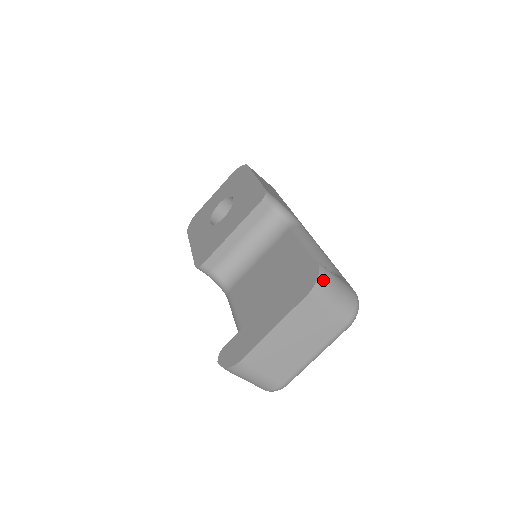
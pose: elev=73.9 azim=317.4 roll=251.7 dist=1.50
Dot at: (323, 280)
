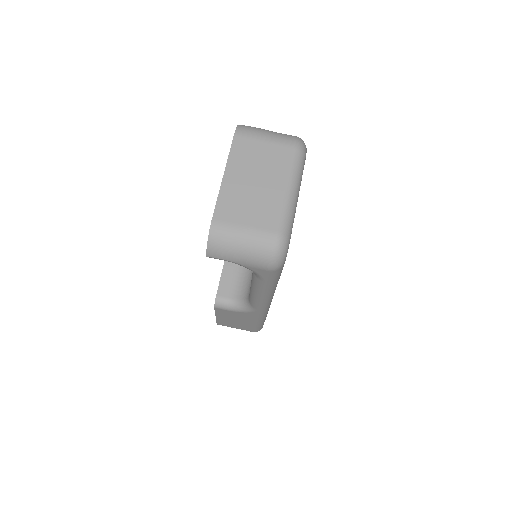
Dot at: (245, 126)
